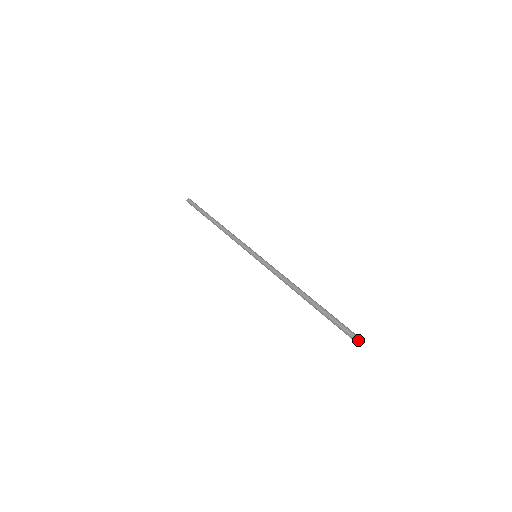
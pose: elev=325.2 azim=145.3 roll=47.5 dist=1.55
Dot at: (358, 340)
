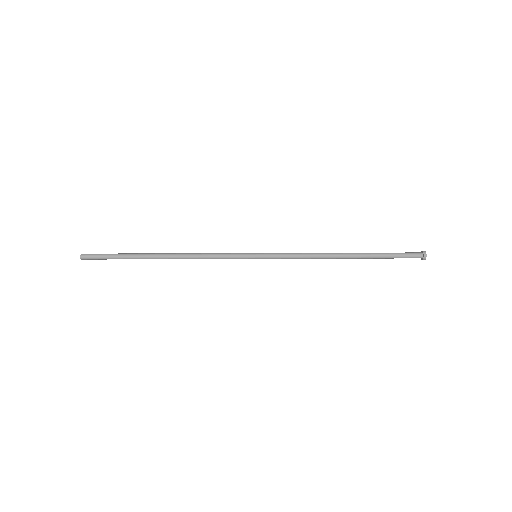
Dot at: (424, 254)
